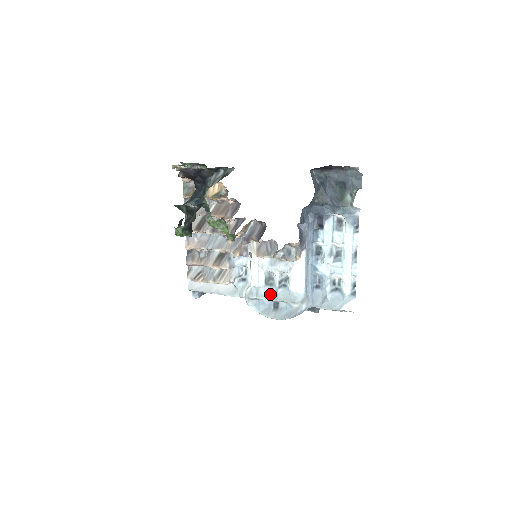
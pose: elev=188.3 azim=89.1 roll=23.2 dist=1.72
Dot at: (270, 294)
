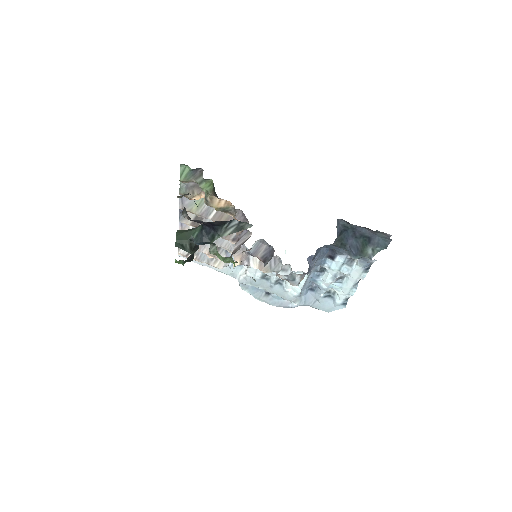
Dot at: (264, 286)
